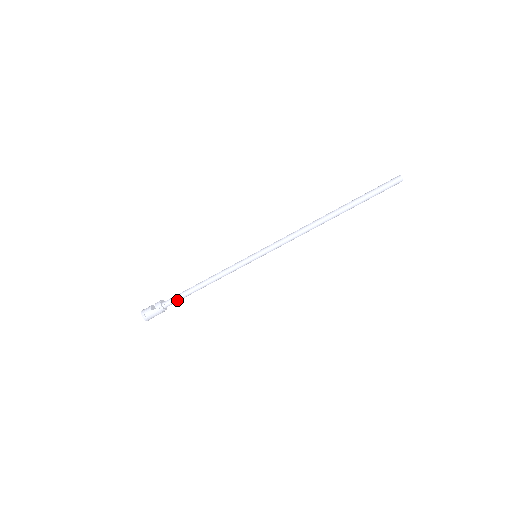
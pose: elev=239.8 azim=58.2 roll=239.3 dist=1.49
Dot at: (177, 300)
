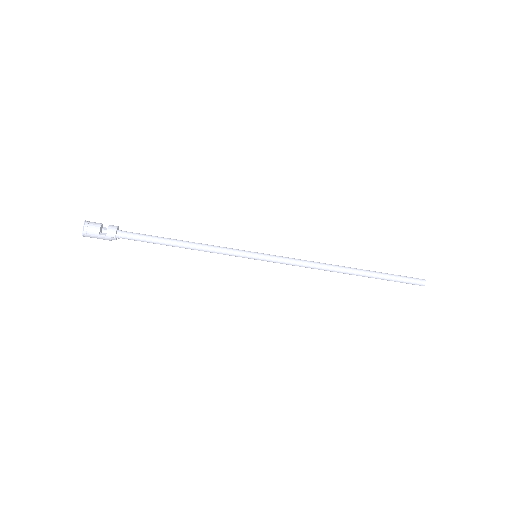
Dot at: (138, 240)
